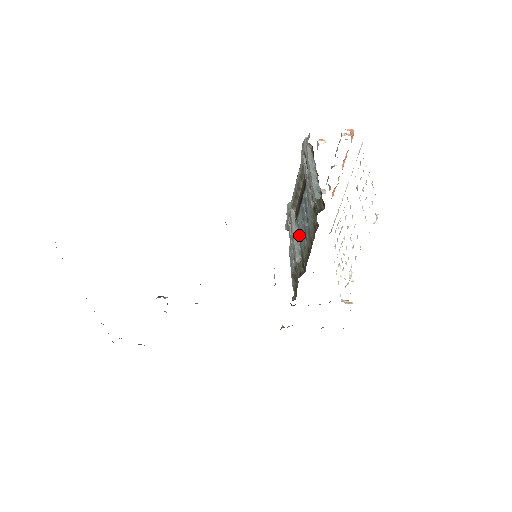
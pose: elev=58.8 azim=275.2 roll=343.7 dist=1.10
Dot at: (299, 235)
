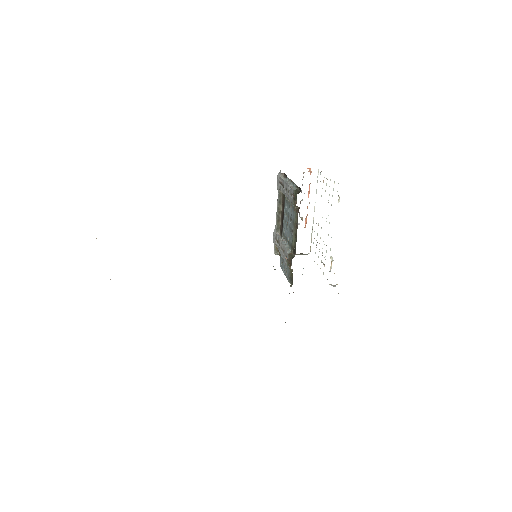
Dot at: (286, 239)
